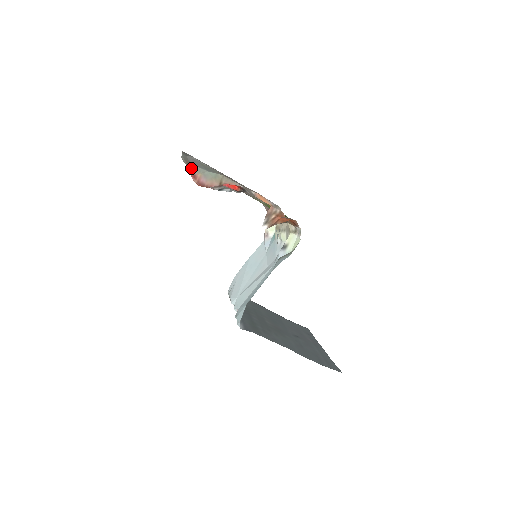
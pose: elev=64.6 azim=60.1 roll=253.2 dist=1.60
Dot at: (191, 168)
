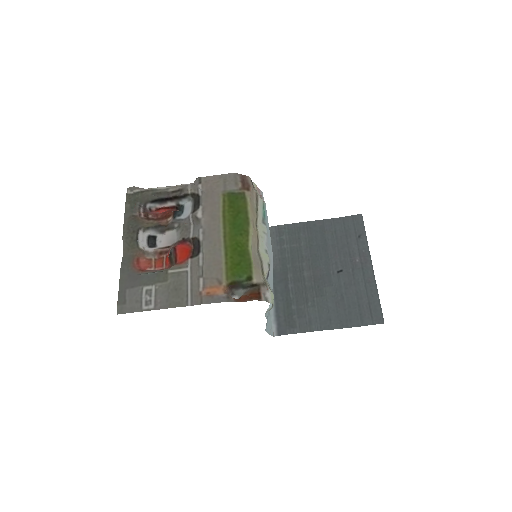
Dot at: (138, 274)
